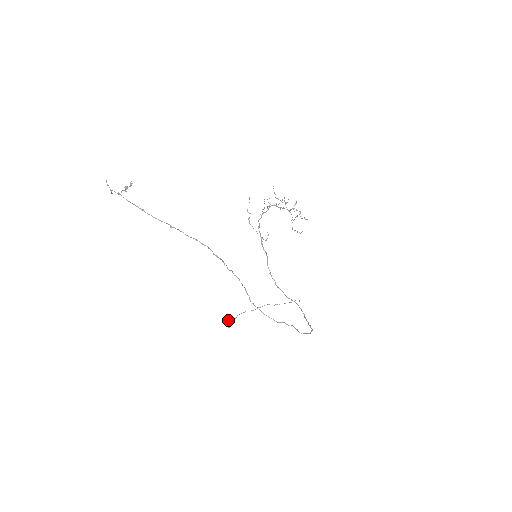
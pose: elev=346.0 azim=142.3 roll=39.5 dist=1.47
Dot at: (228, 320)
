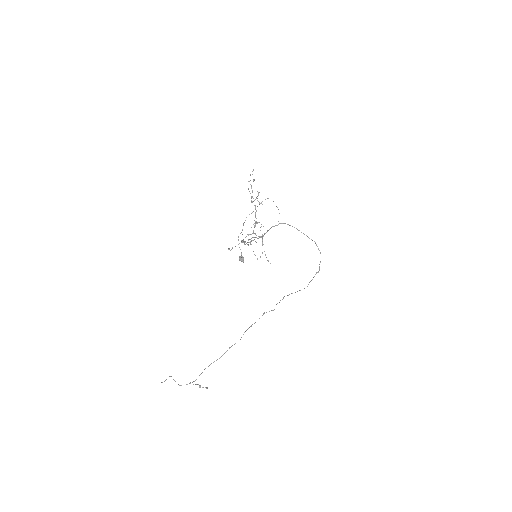
Dot at: (241, 261)
